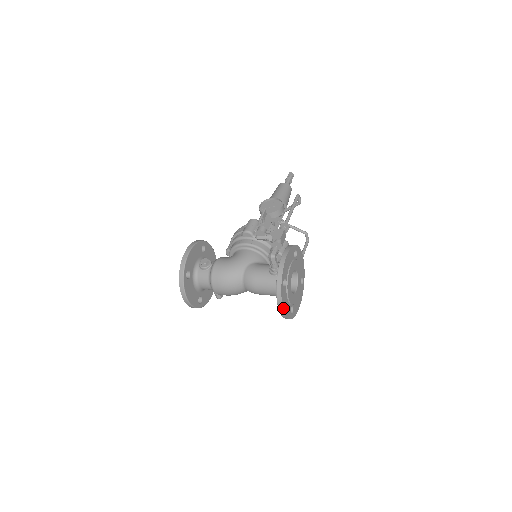
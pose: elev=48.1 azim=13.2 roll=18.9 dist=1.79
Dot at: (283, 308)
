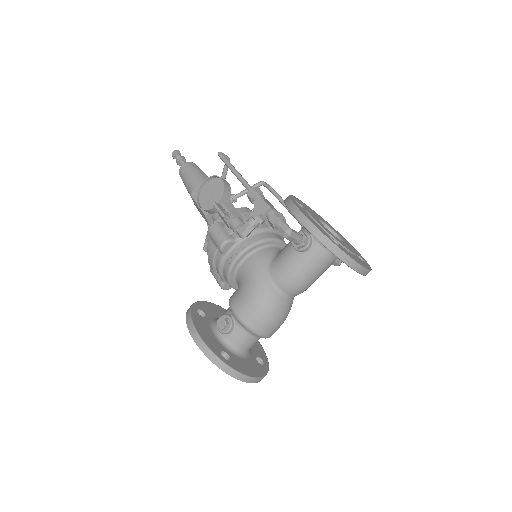
Dot at: (362, 266)
